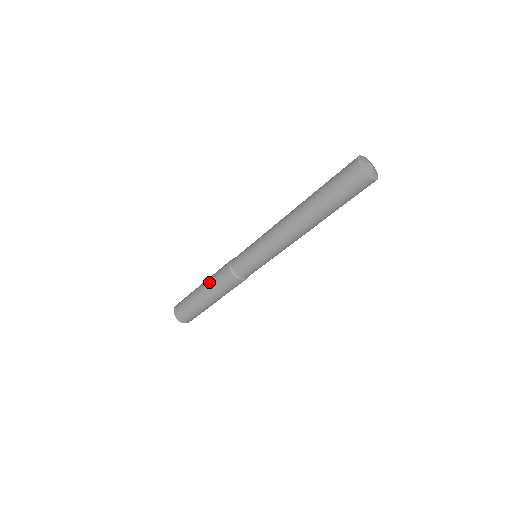
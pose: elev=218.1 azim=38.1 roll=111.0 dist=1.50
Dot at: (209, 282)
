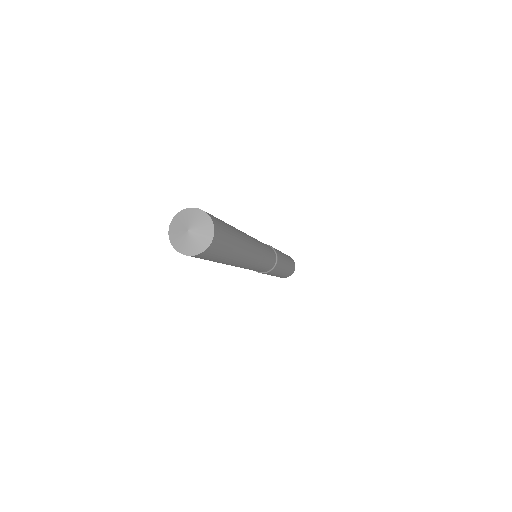
Dot at: occluded
